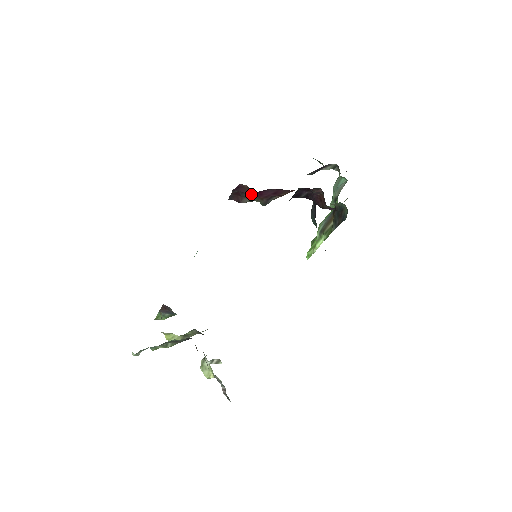
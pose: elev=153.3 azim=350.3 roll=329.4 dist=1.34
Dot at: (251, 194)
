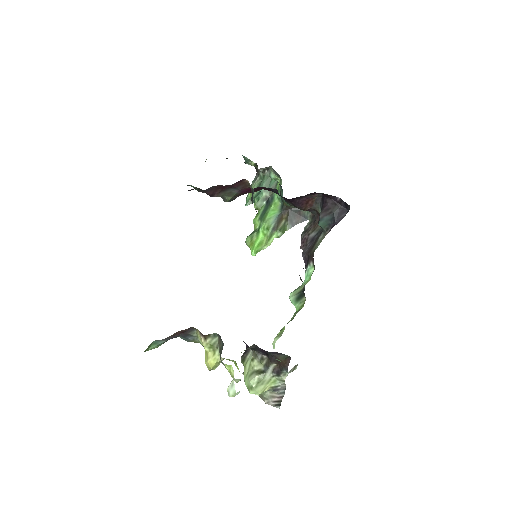
Dot at: (240, 189)
